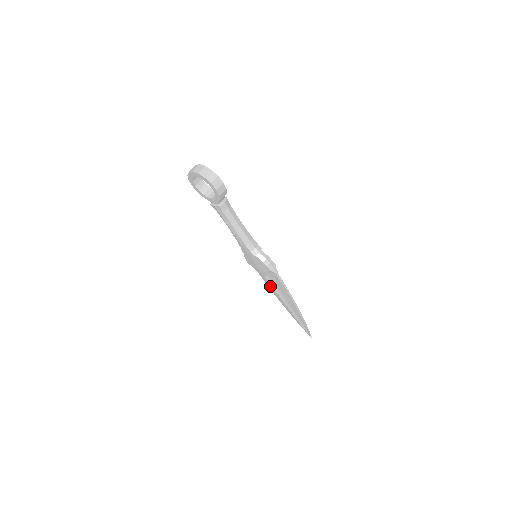
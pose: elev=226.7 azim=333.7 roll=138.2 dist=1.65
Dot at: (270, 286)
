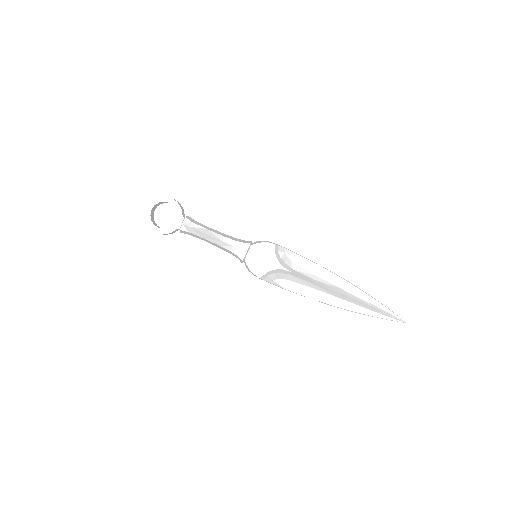
Dot at: (302, 289)
